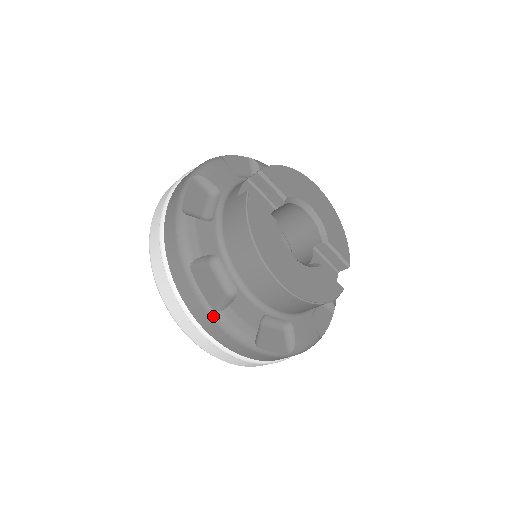
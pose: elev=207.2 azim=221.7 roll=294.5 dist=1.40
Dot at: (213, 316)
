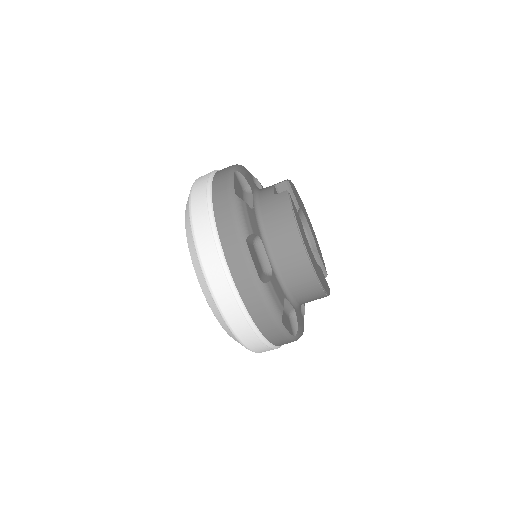
Dot at: (259, 286)
